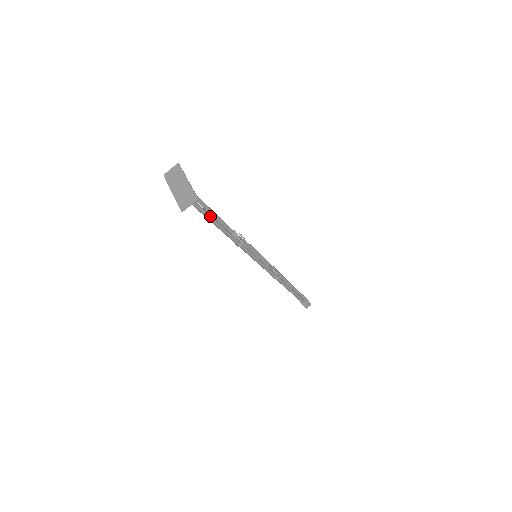
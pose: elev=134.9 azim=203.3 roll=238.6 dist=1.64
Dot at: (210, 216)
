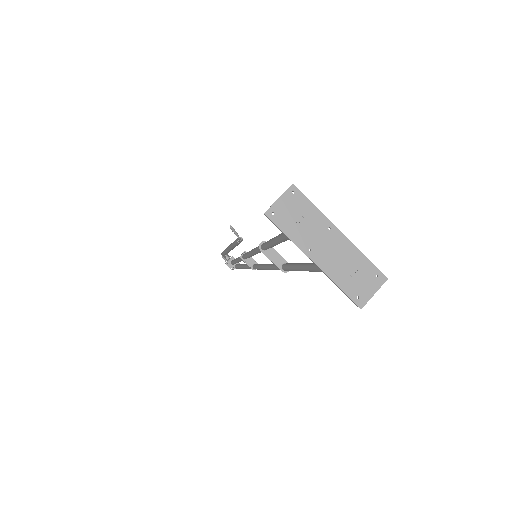
Dot at: occluded
